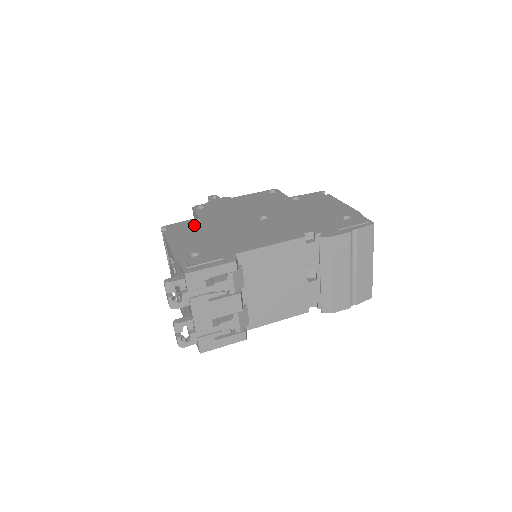
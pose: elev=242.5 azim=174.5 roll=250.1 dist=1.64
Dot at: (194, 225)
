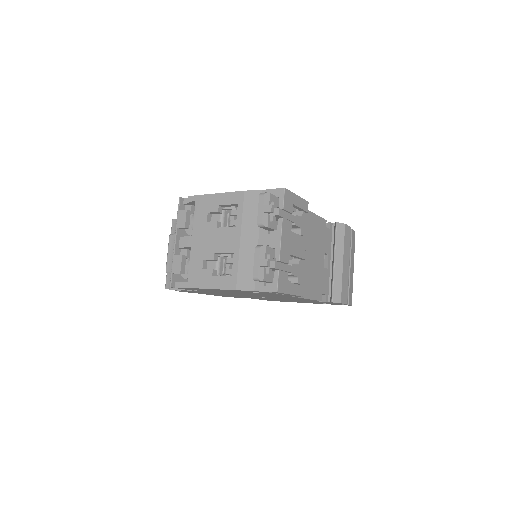
Dot at: occluded
